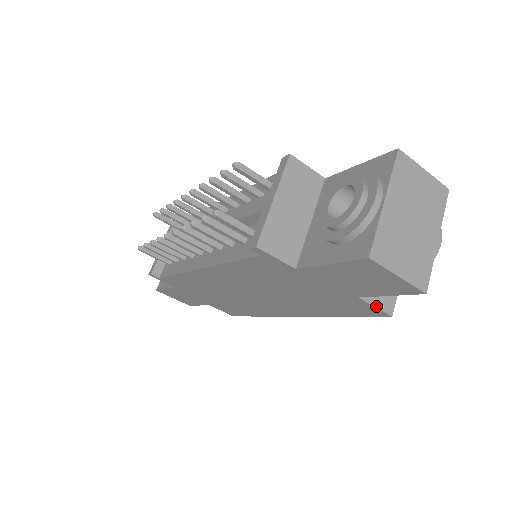
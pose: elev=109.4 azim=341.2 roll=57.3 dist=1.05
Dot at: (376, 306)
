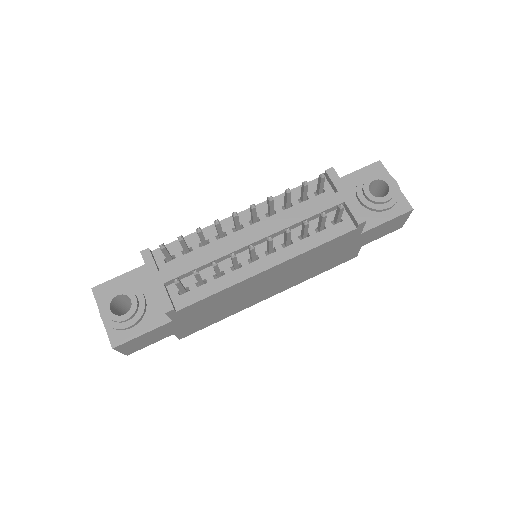
Dot at: occluded
